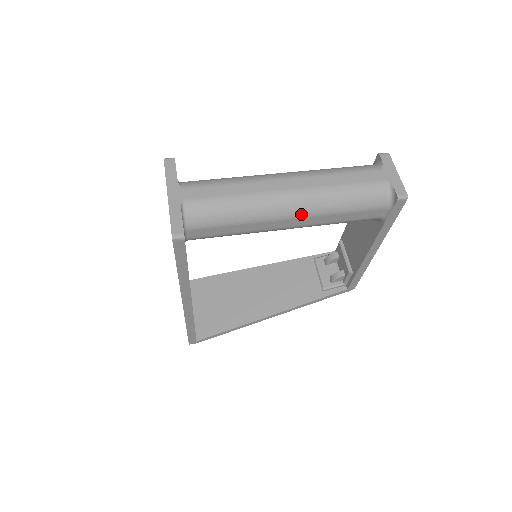
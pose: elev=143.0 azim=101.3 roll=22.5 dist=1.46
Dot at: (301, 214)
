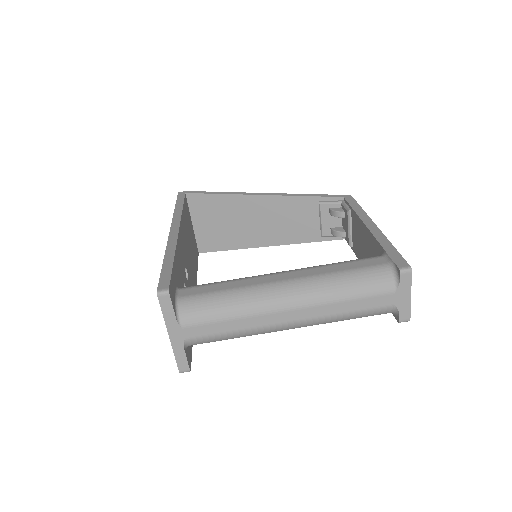
Dot at: occluded
